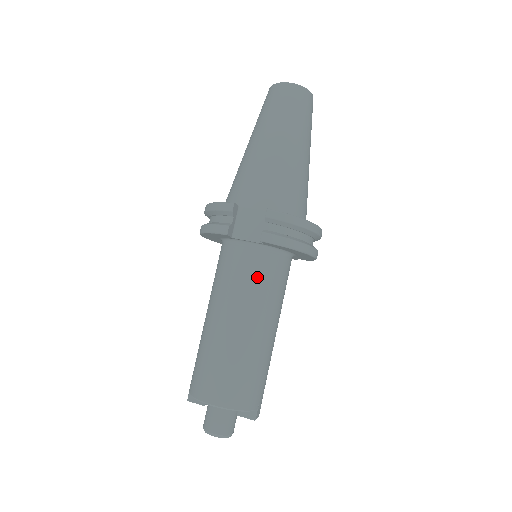
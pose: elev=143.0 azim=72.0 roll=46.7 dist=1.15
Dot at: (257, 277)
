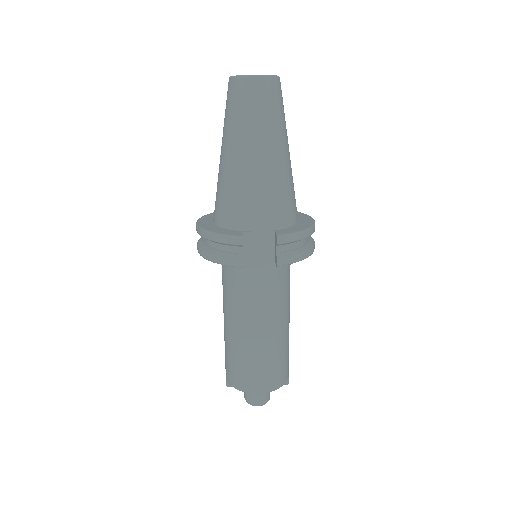
Dot at: (272, 287)
